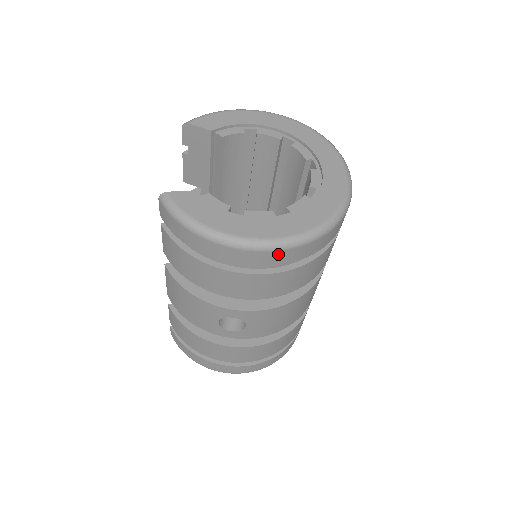
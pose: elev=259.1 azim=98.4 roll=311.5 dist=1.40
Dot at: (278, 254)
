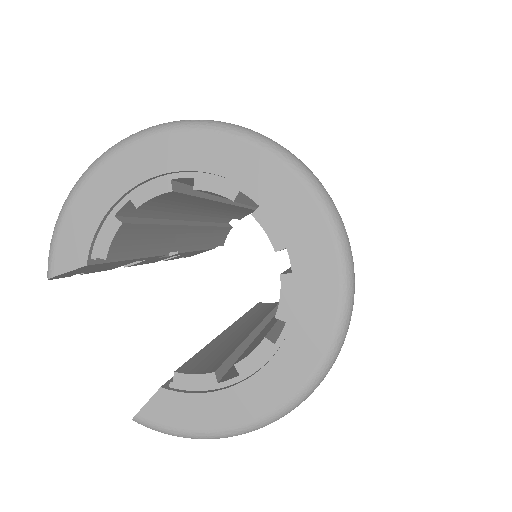
Dot at: occluded
